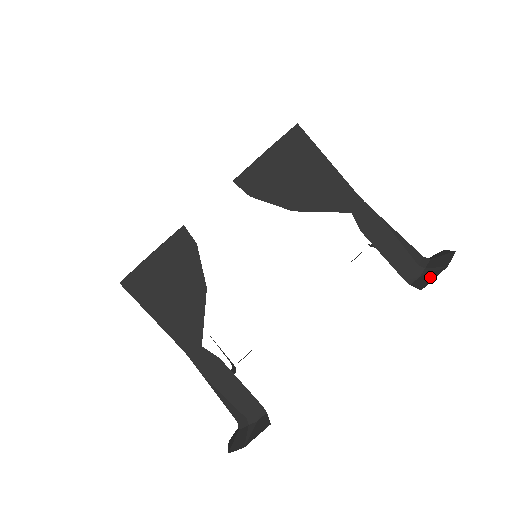
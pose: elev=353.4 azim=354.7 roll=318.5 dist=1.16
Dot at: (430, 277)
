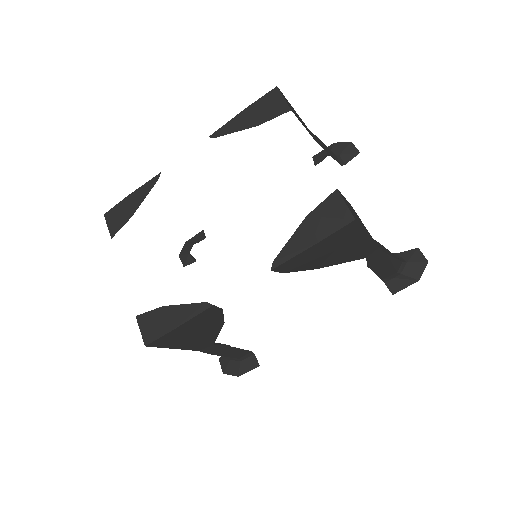
Dot at: (403, 284)
